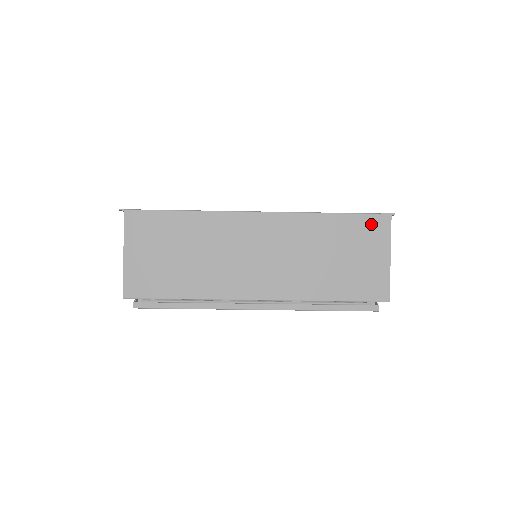
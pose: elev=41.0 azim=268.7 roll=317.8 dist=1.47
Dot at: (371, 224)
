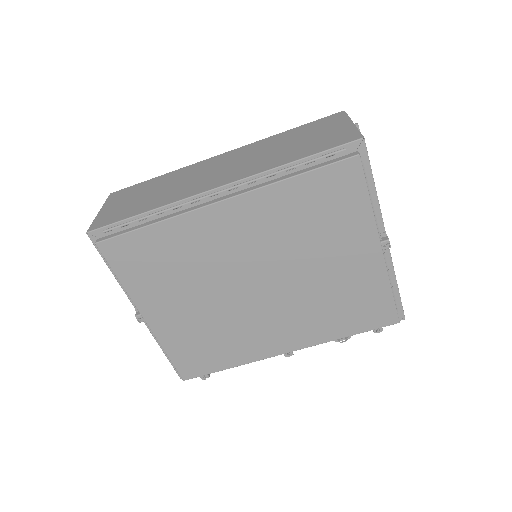
Dot at: (326, 120)
